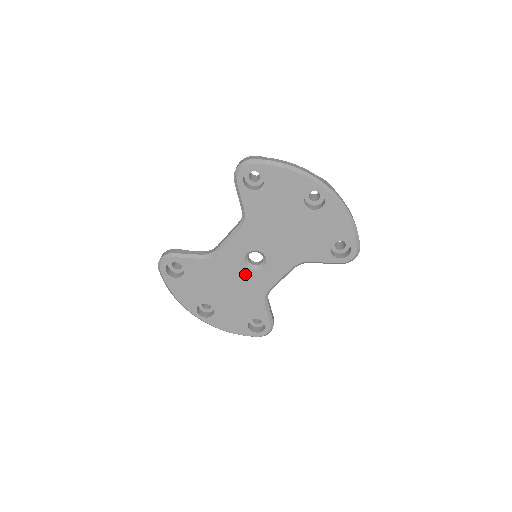
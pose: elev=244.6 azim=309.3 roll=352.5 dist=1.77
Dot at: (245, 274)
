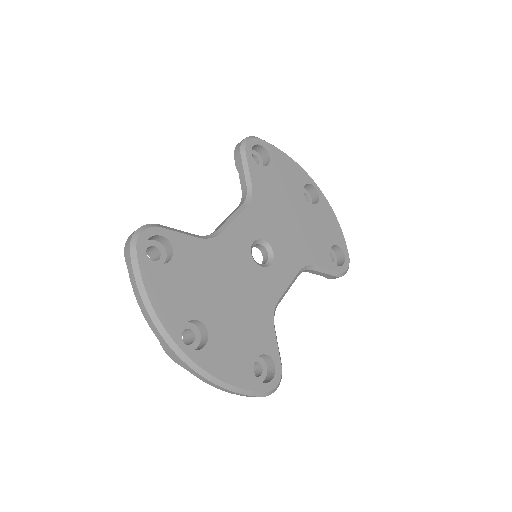
Dot at: (251, 272)
